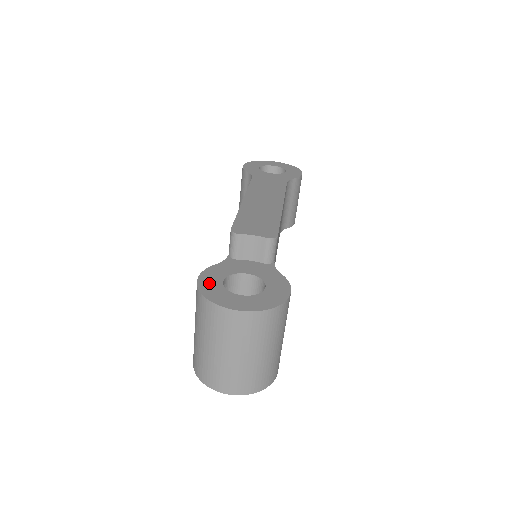
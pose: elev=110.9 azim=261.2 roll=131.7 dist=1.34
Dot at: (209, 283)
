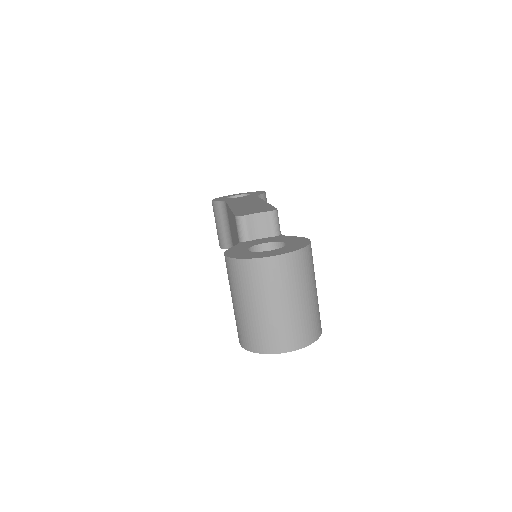
Dot at: (237, 253)
